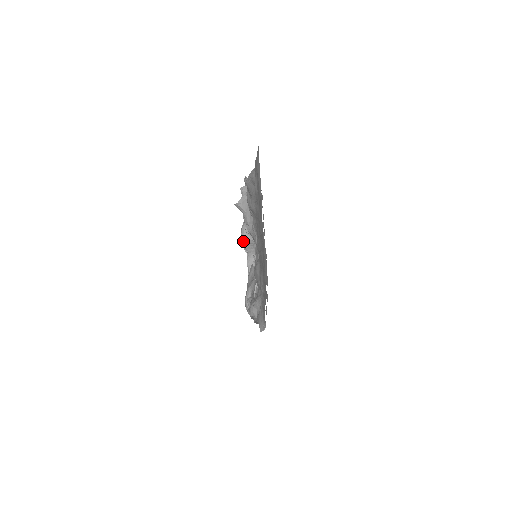
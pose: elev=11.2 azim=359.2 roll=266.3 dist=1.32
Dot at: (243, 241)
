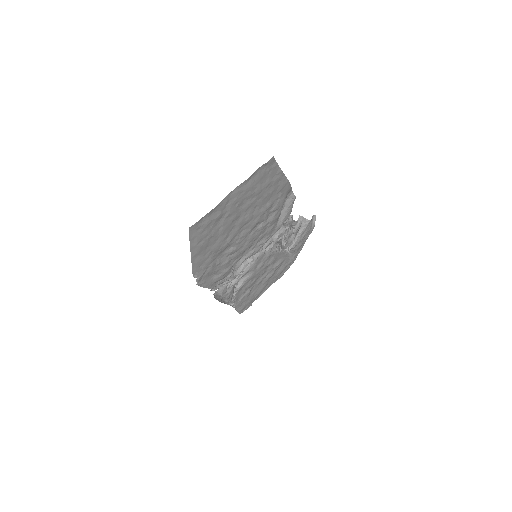
Dot at: occluded
